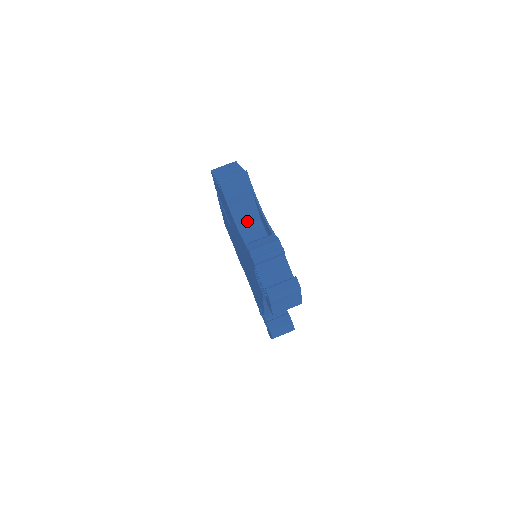
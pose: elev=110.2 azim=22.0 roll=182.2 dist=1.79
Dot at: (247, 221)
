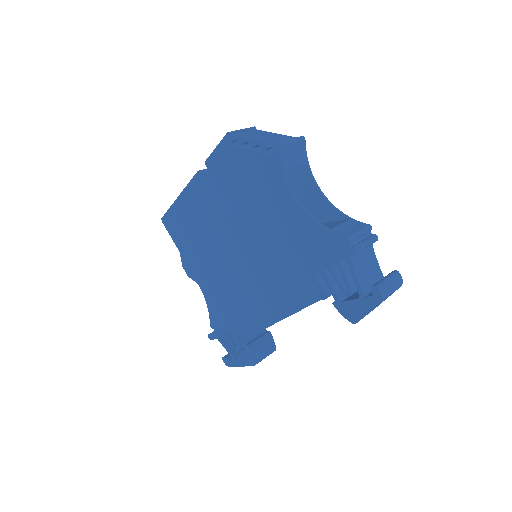
Dot at: occluded
